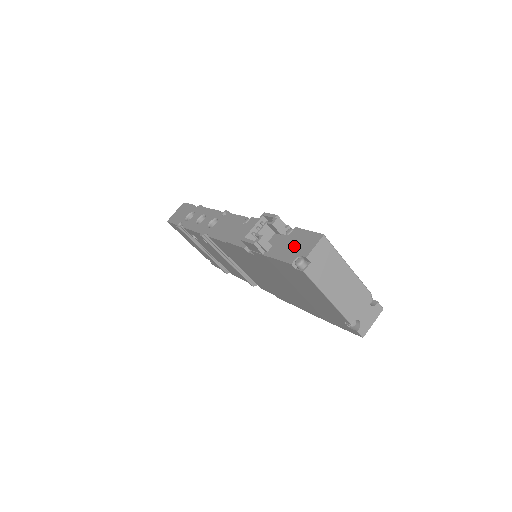
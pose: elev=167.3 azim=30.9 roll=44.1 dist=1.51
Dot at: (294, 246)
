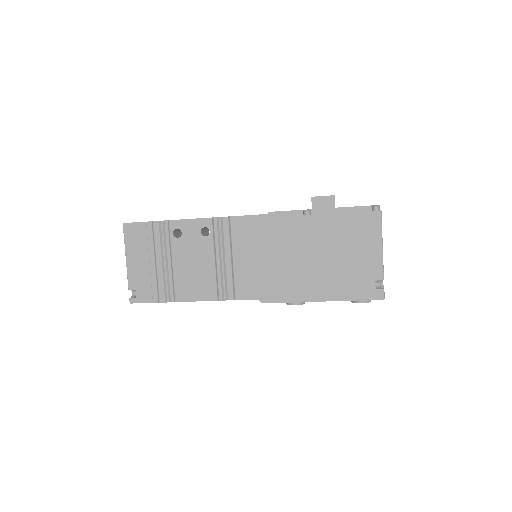
Dot at: occluded
